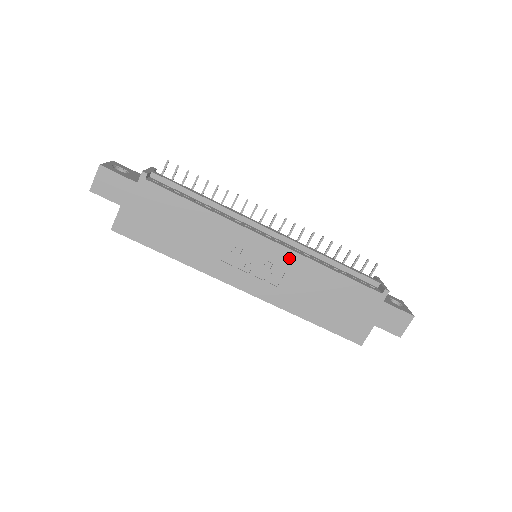
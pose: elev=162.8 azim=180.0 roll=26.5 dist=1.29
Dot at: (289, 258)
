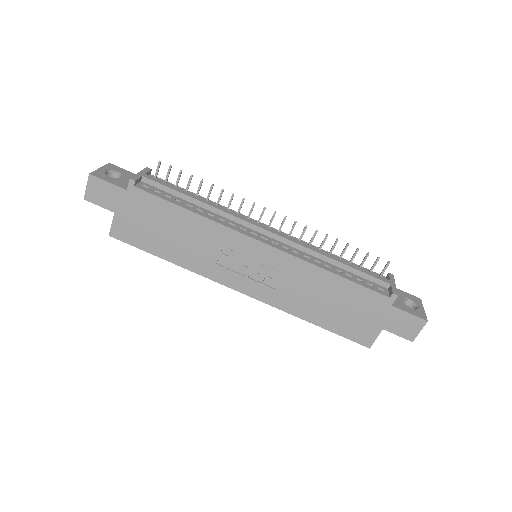
Dot at: (286, 261)
